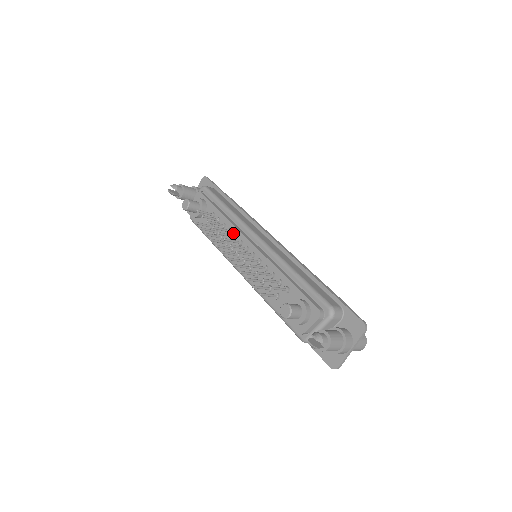
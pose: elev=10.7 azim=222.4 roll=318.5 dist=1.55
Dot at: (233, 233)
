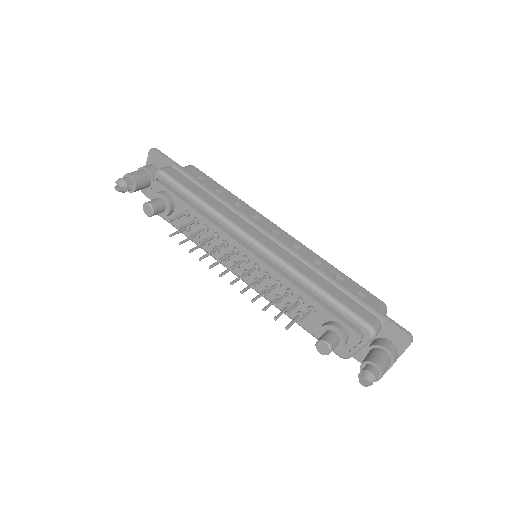
Dot at: (222, 239)
